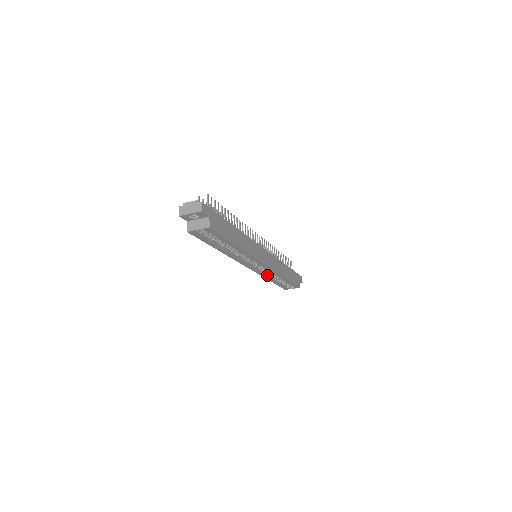
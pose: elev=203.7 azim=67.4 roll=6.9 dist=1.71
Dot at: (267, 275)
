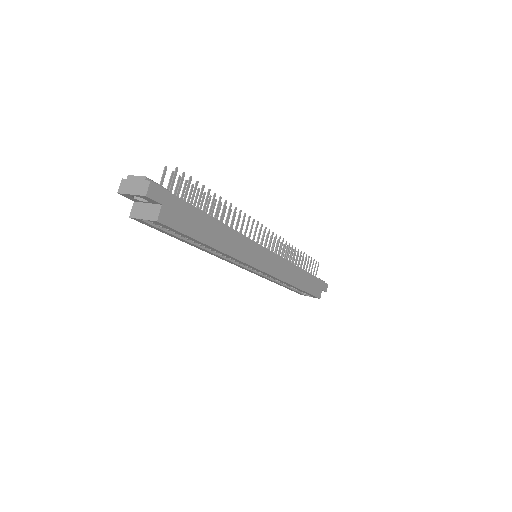
Dot at: (272, 279)
